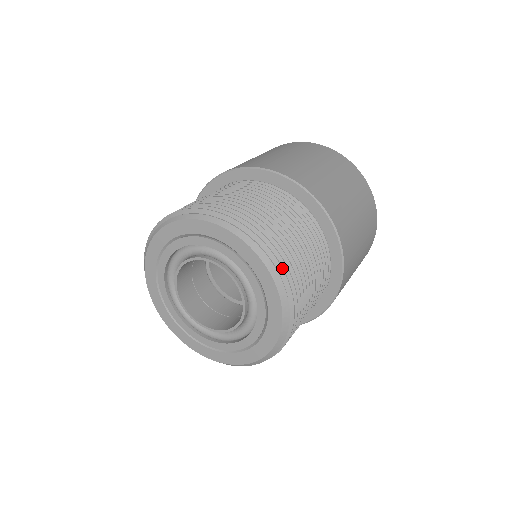
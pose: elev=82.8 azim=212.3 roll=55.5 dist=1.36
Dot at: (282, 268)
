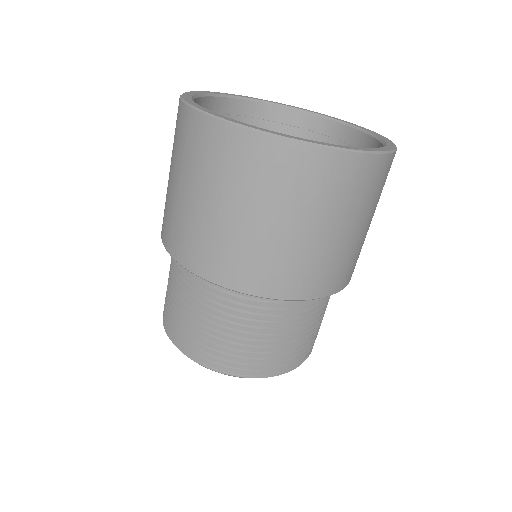
Dot at: (252, 376)
